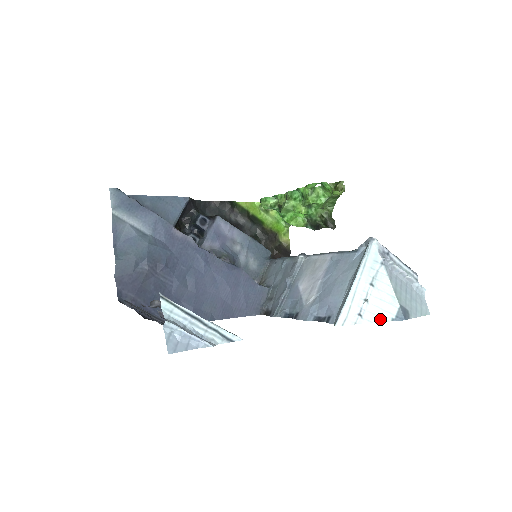
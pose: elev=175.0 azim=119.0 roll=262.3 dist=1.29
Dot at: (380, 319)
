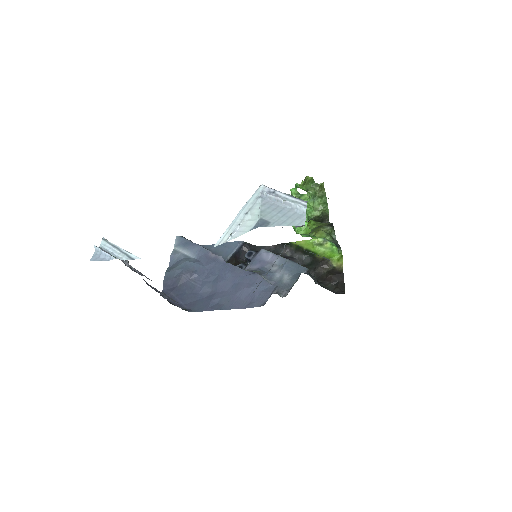
Dot at: (243, 233)
